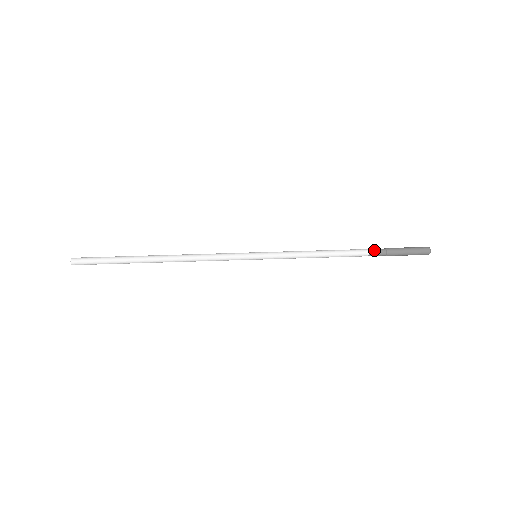
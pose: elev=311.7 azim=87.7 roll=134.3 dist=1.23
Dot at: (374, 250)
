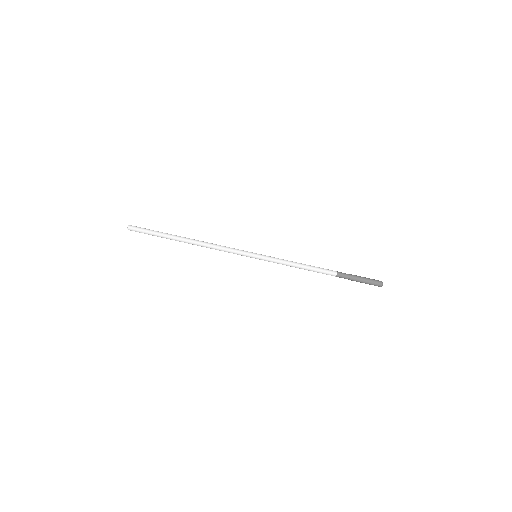
Dot at: (341, 274)
